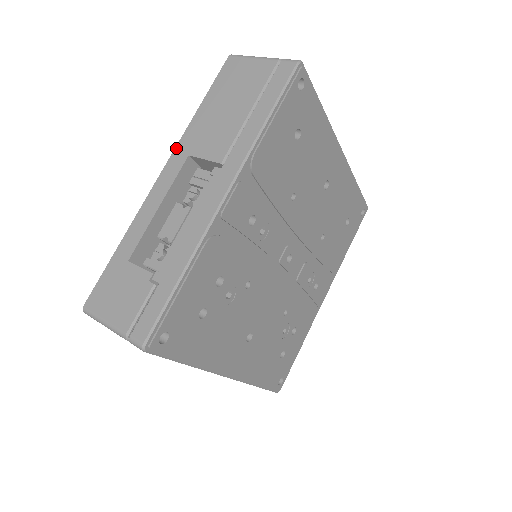
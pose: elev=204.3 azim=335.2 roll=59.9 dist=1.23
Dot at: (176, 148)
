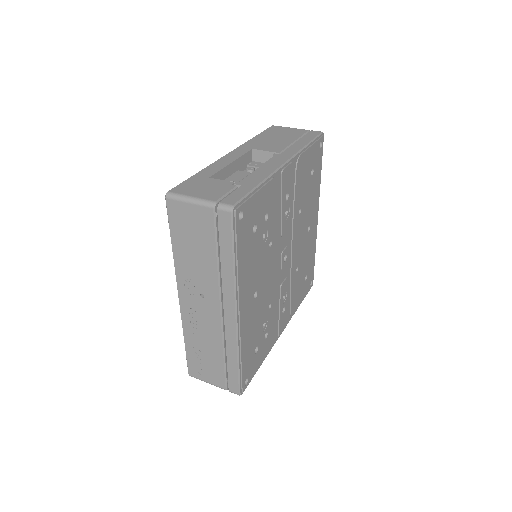
Dot at: (241, 146)
